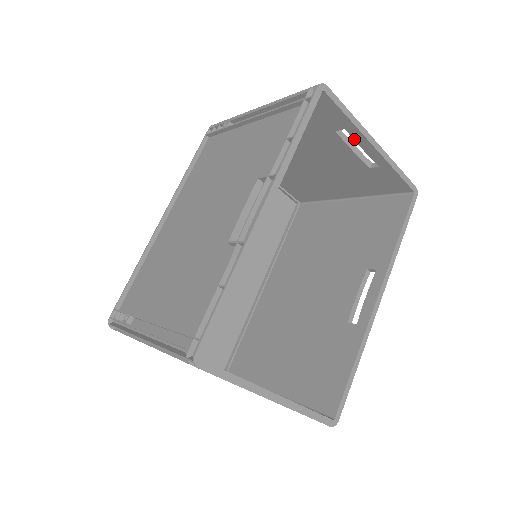
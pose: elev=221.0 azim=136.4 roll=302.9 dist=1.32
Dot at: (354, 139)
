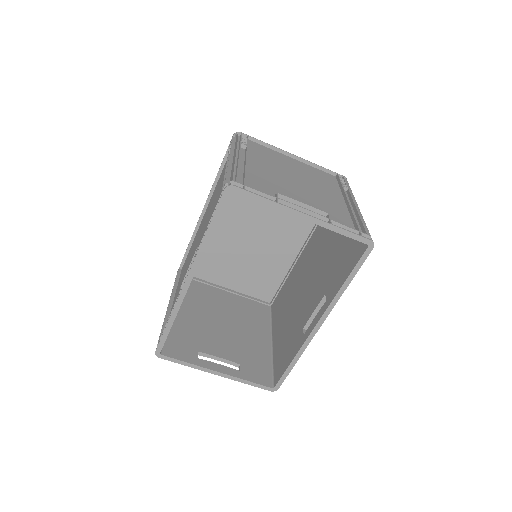
Dot at: occluded
